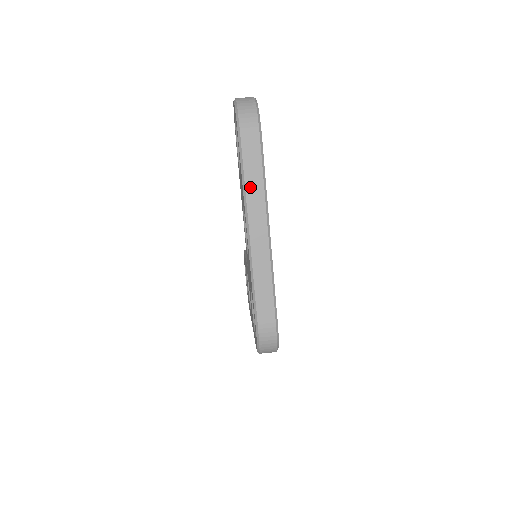
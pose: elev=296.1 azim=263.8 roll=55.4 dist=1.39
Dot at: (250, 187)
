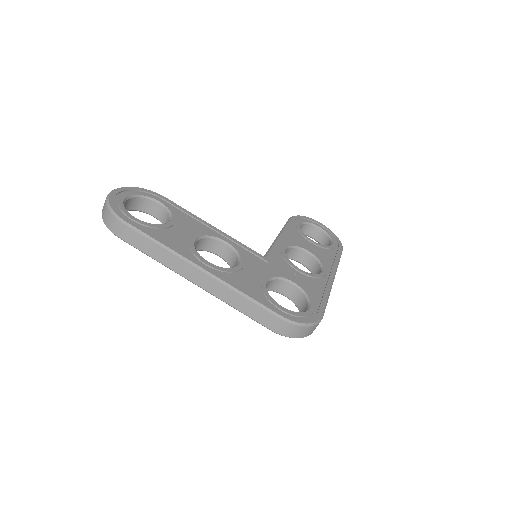
Dot at: (159, 258)
